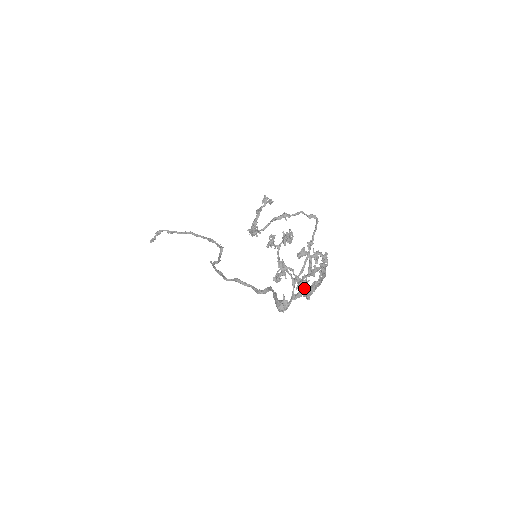
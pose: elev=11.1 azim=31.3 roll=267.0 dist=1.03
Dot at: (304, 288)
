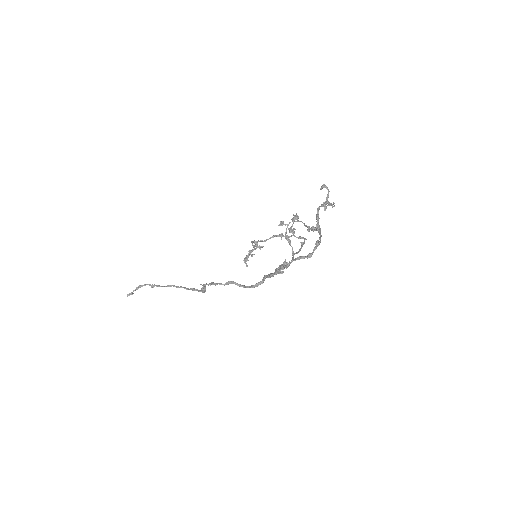
Dot at: occluded
